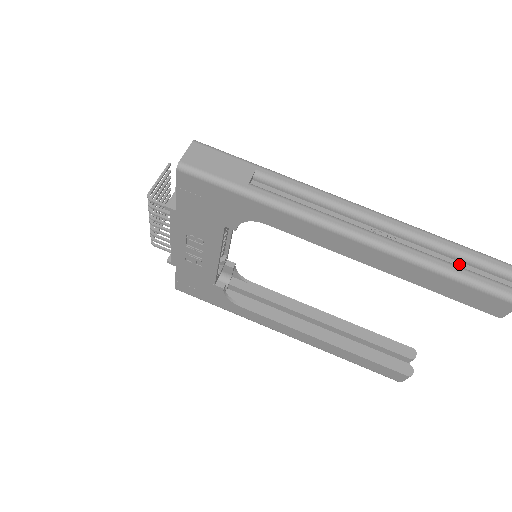
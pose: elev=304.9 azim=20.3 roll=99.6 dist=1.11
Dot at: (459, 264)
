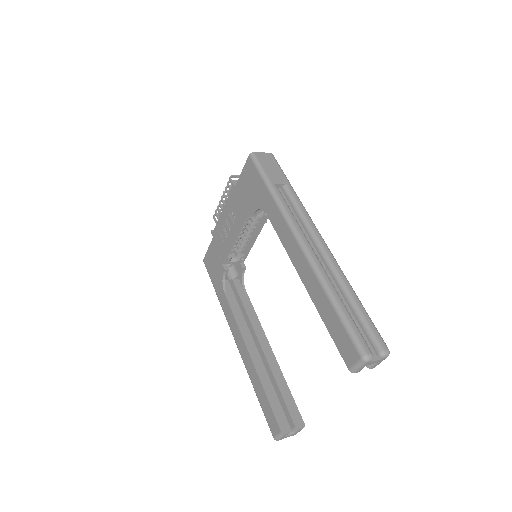
Dot at: (351, 313)
